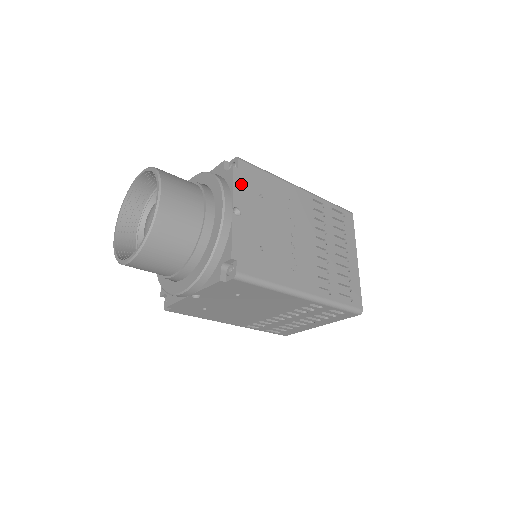
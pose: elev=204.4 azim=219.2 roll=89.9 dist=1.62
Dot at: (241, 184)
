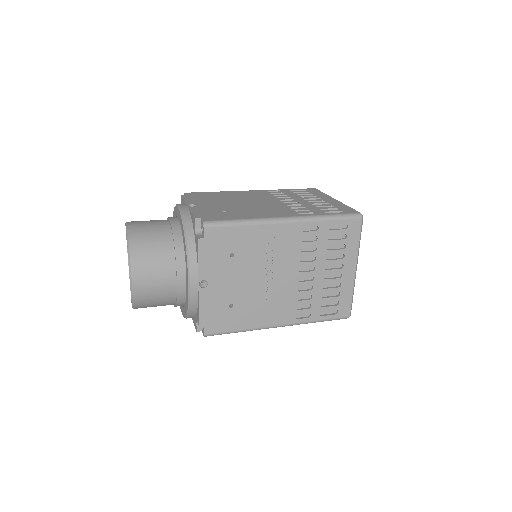
Dot at: (207, 254)
